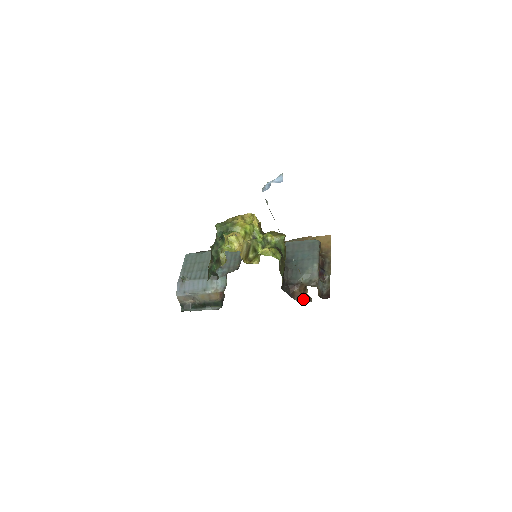
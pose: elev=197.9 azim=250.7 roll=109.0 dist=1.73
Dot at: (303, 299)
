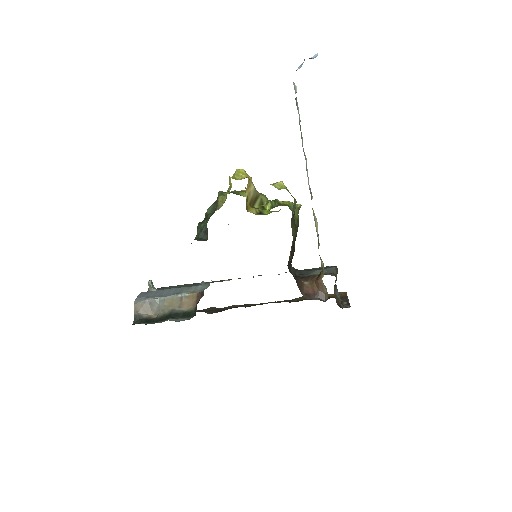
Dot at: (314, 296)
